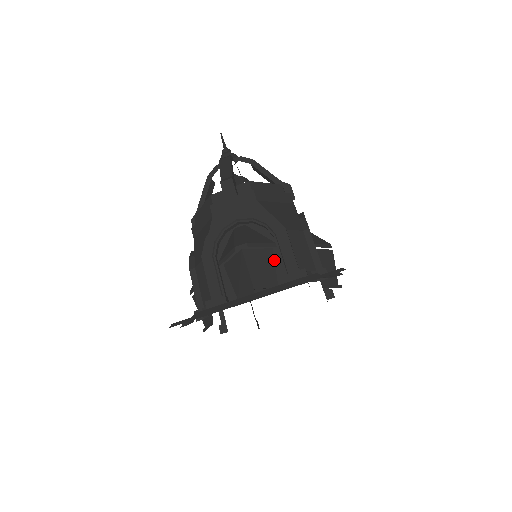
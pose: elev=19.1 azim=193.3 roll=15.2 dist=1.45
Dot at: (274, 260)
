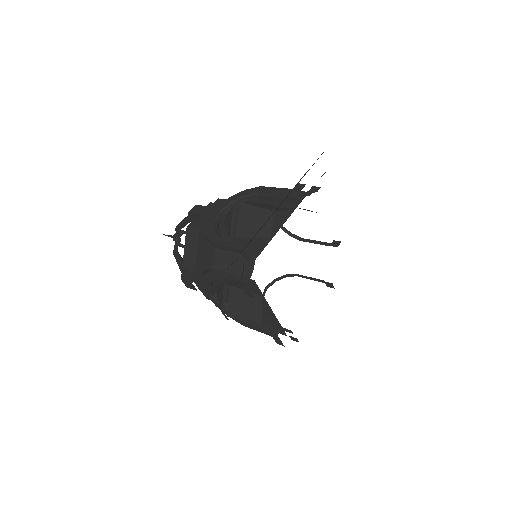
Dot at: (271, 205)
